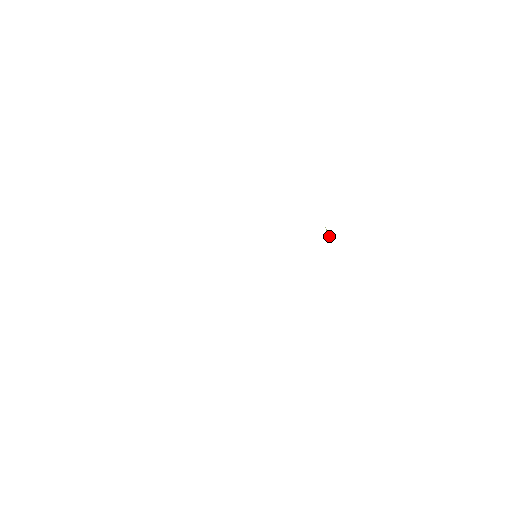
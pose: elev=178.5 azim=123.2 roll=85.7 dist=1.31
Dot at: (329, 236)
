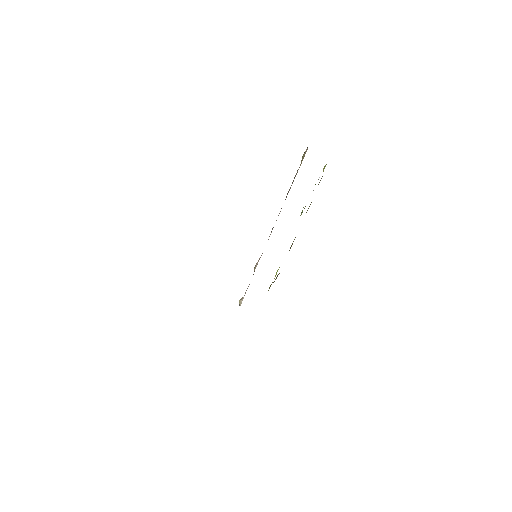
Dot at: (301, 214)
